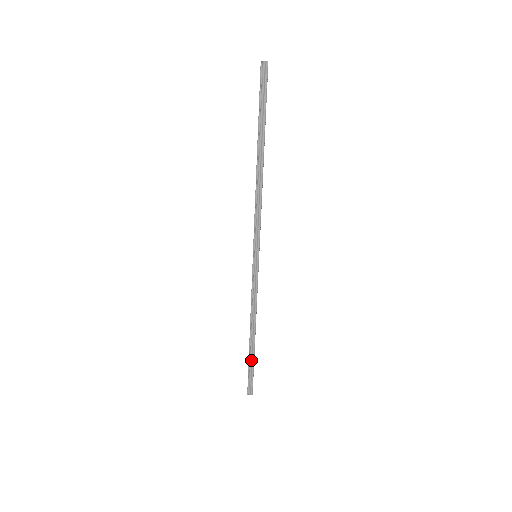
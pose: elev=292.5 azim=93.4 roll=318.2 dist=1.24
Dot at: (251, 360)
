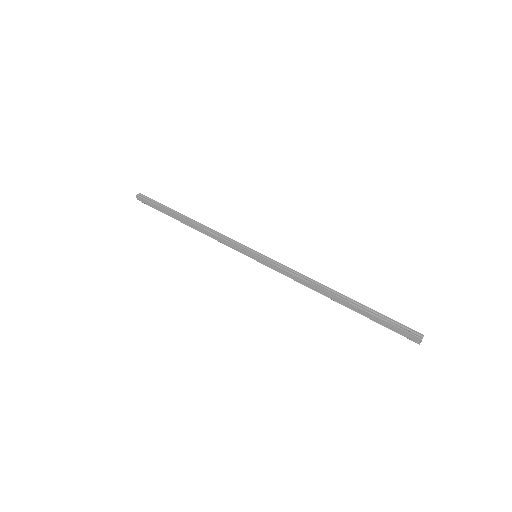
Dot at: (369, 311)
